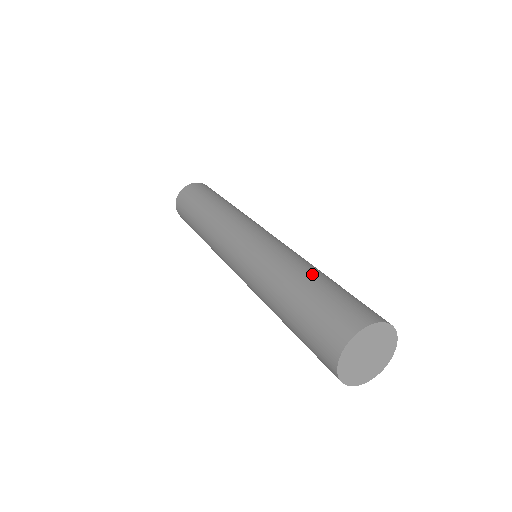
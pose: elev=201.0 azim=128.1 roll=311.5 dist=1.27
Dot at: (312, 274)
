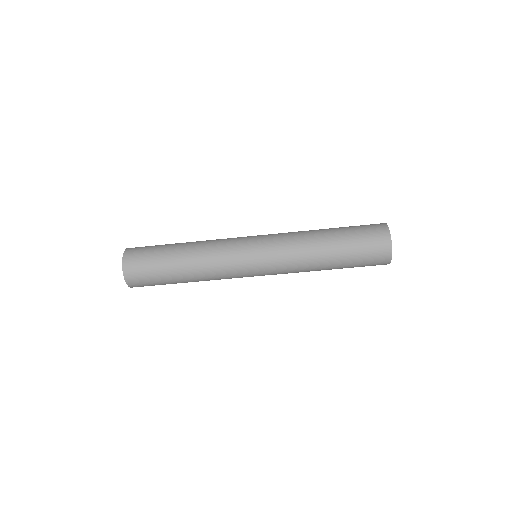
Dot at: (327, 229)
